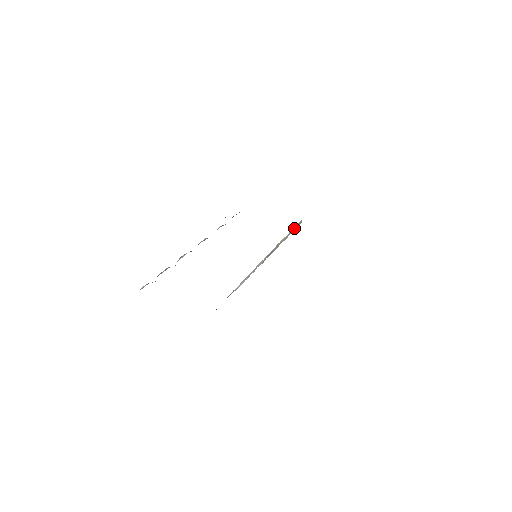
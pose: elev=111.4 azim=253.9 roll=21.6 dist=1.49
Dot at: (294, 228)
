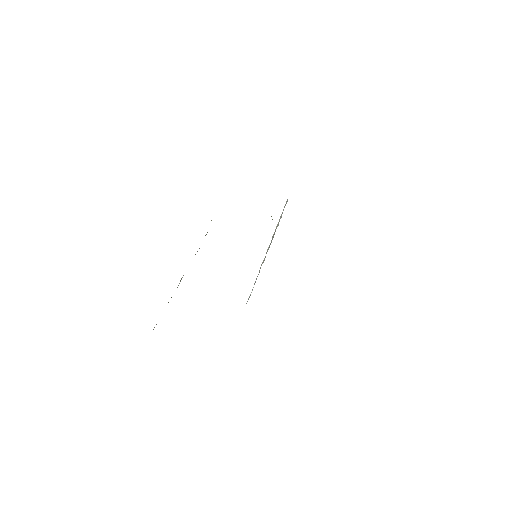
Dot at: occluded
